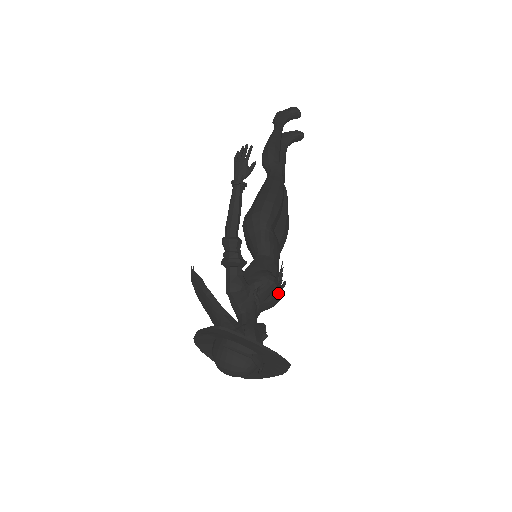
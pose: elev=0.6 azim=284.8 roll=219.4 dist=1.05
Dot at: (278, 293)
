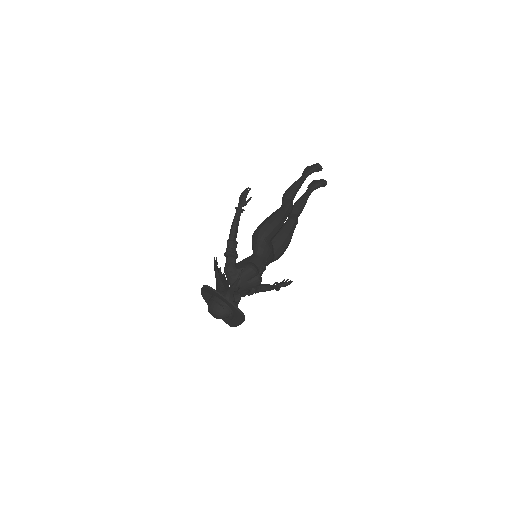
Dot at: (258, 278)
